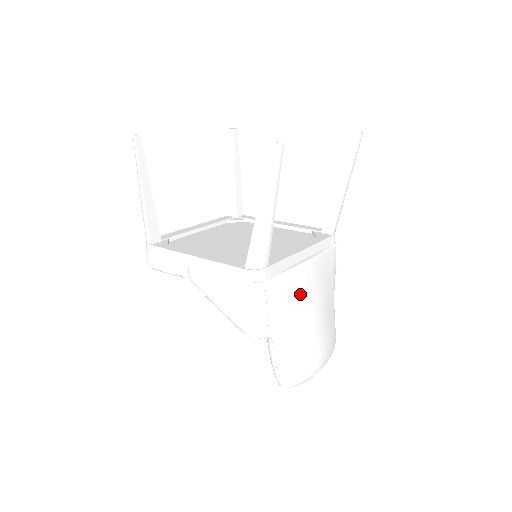
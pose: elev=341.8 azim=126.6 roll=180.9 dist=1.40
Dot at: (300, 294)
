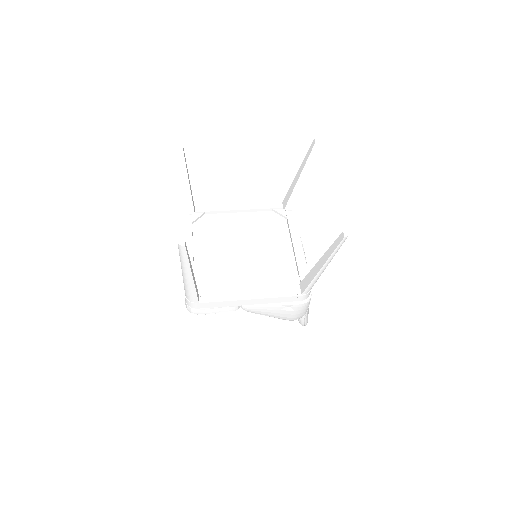
Dot at: occluded
